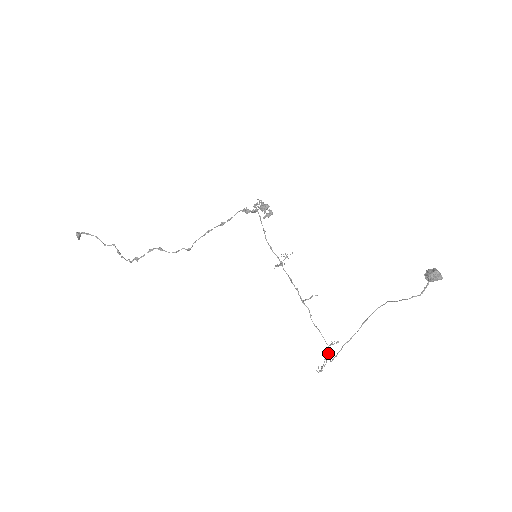
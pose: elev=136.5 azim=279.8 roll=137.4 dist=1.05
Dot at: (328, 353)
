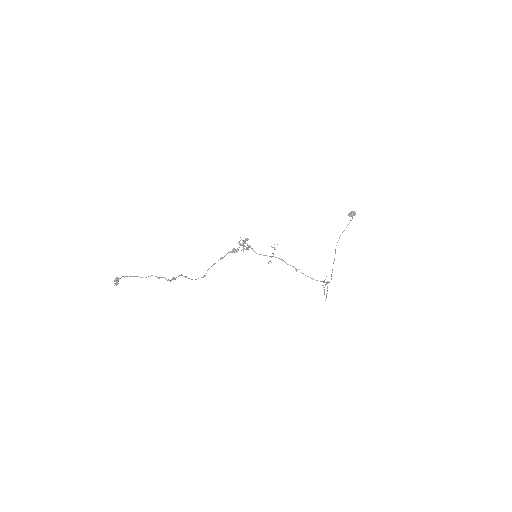
Dot at: (326, 282)
